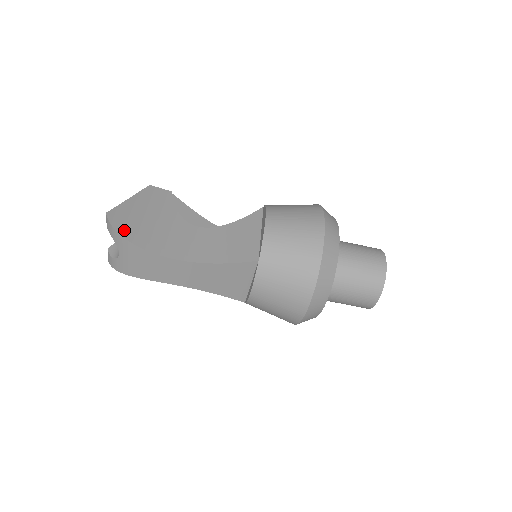
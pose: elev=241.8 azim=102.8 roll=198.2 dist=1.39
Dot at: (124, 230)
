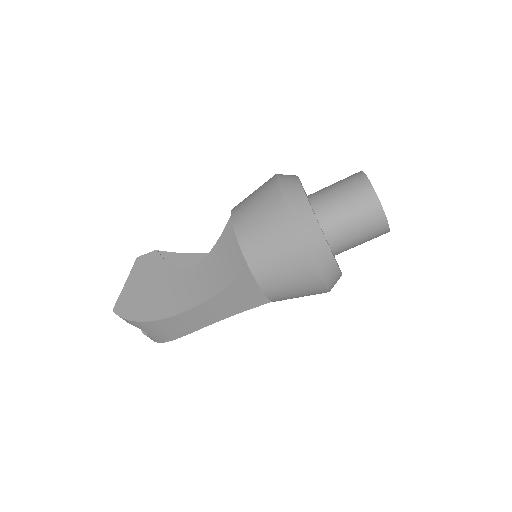
Dot at: (133, 315)
